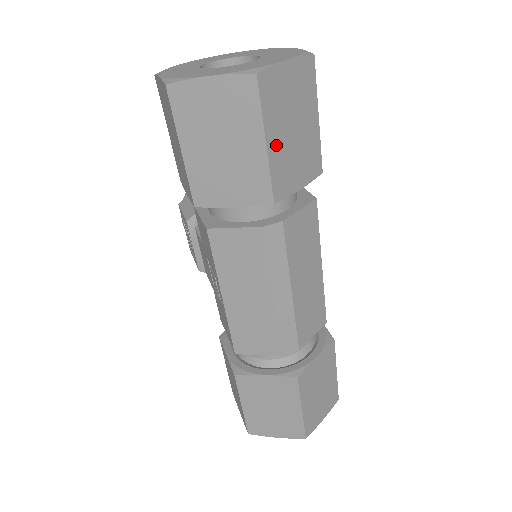
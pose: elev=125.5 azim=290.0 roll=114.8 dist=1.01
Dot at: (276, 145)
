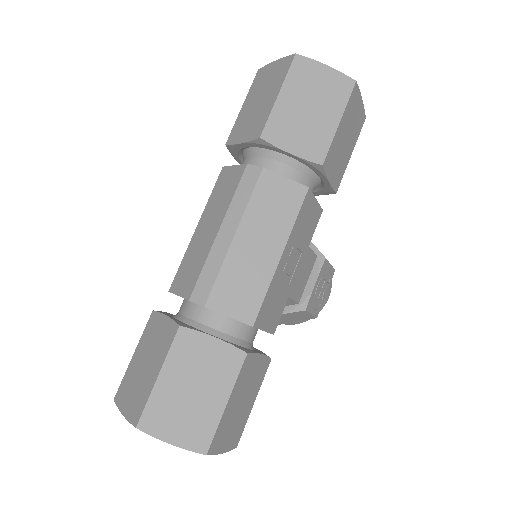
Dot at: (286, 104)
